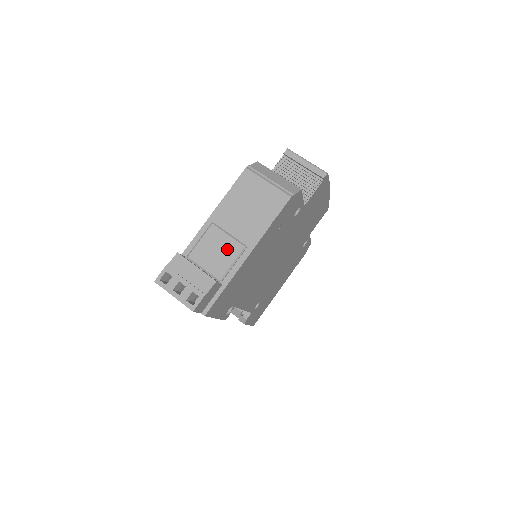
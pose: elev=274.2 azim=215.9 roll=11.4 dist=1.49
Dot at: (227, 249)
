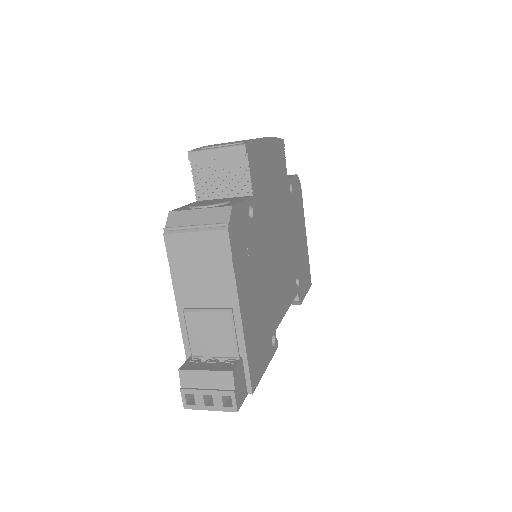
Dot at: (217, 325)
